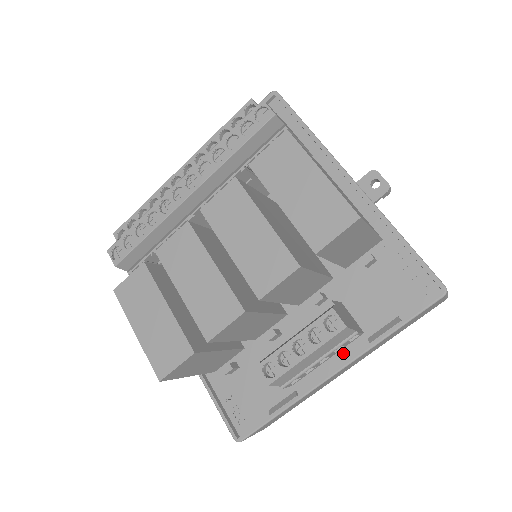
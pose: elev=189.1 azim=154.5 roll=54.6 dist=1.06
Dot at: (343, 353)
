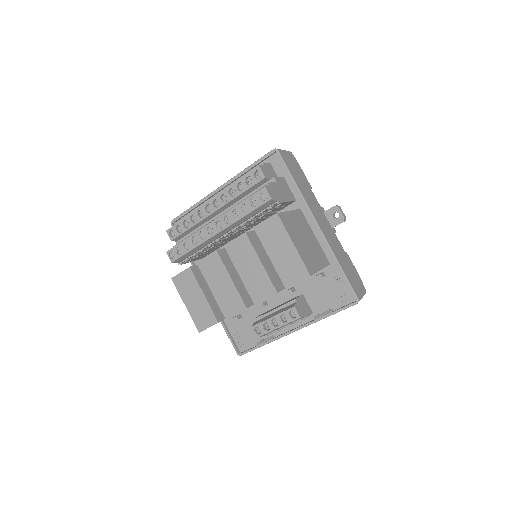
Dot at: (300, 321)
